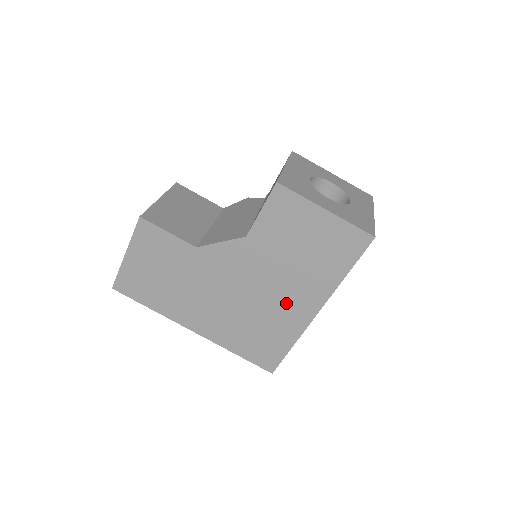
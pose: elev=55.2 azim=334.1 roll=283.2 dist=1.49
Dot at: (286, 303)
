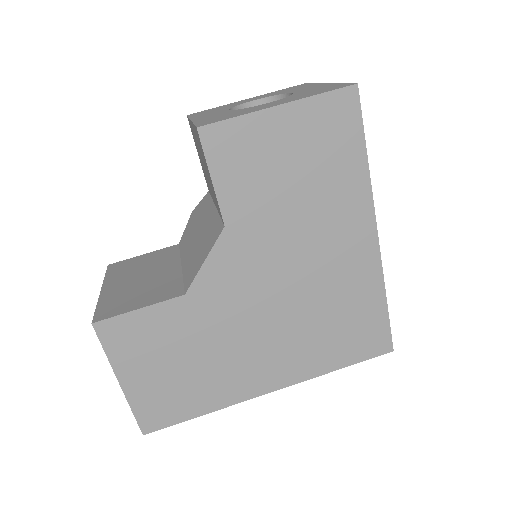
Dot at: (336, 258)
